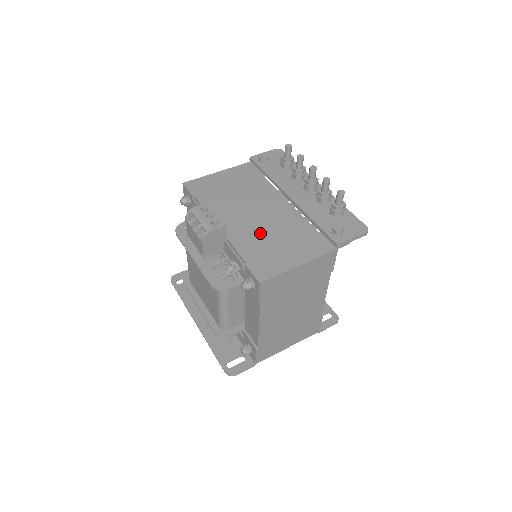
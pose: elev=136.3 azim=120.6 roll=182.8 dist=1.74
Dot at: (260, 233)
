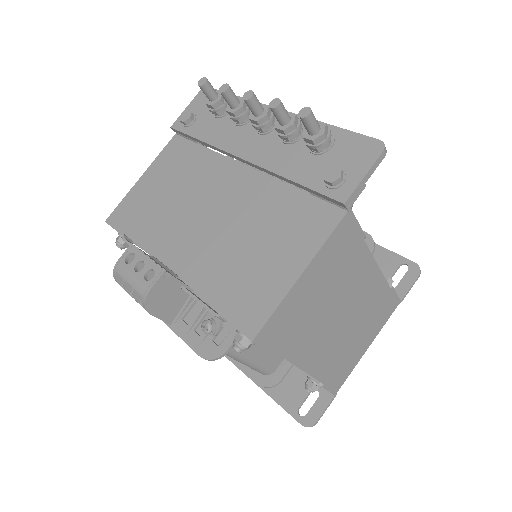
Dot at: (224, 246)
